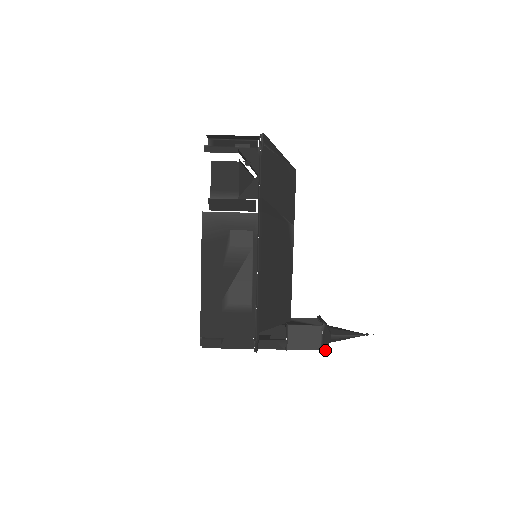
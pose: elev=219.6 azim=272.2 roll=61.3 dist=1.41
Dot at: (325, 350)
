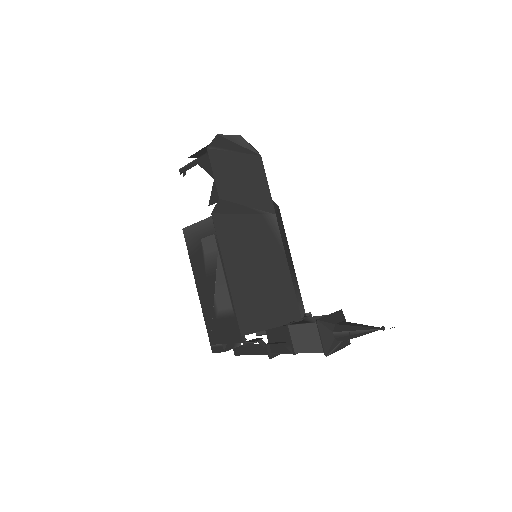
Dot at: (328, 352)
